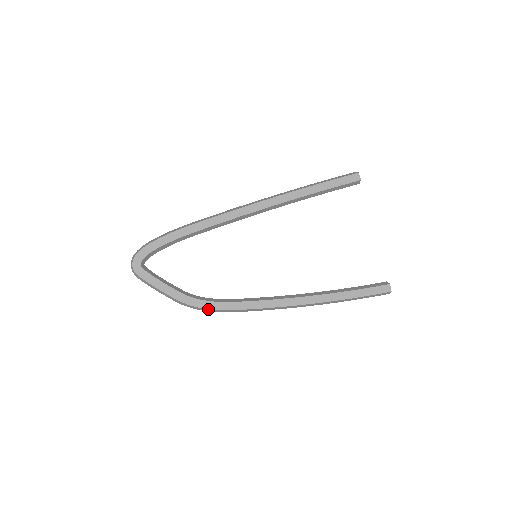
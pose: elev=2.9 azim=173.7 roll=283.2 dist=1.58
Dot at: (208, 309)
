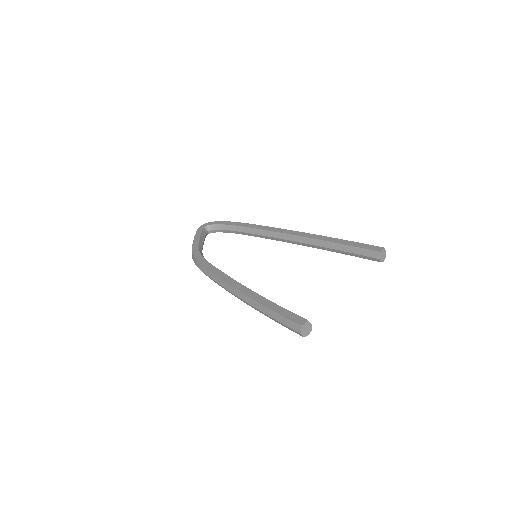
Dot at: (195, 258)
